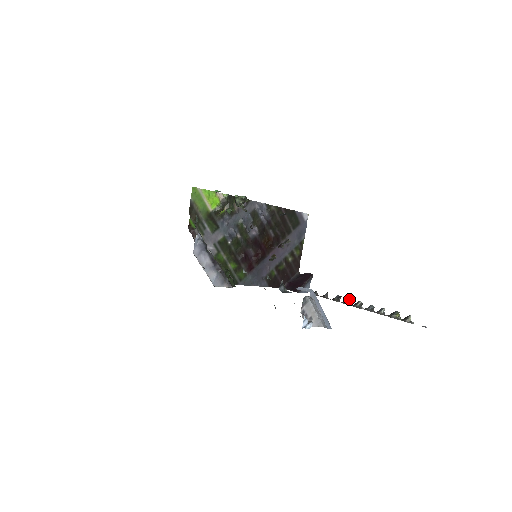
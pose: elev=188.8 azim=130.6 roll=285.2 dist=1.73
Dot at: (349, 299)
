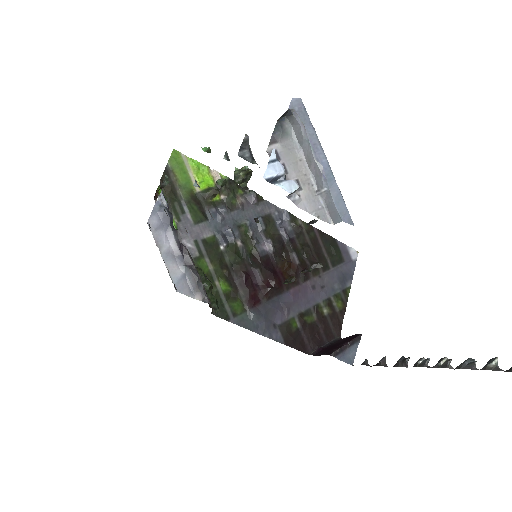
Dot at: (424, 358)
